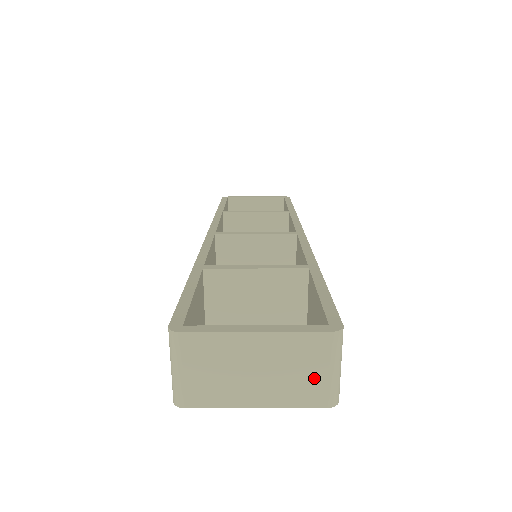
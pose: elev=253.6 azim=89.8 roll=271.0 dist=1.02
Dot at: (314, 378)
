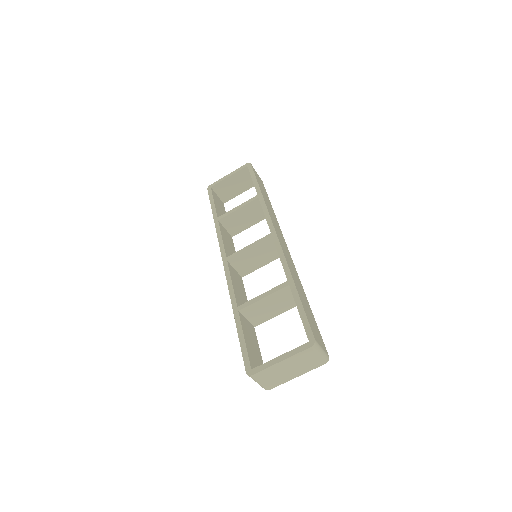
Dot at: (314, 360)
